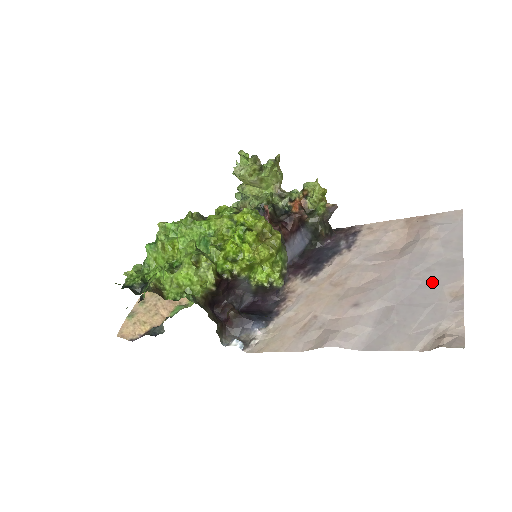
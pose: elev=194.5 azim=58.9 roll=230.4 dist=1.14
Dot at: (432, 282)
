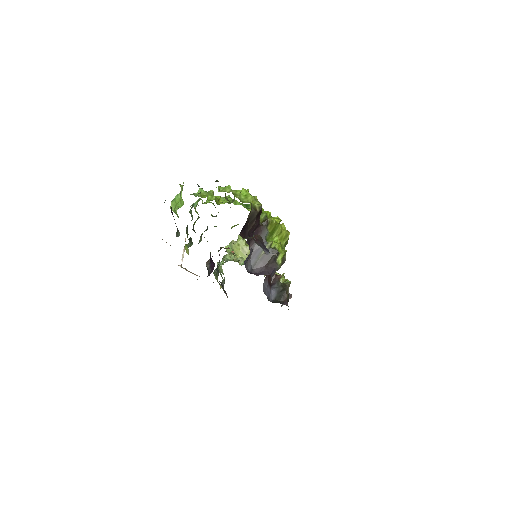
Dot at: occluded
